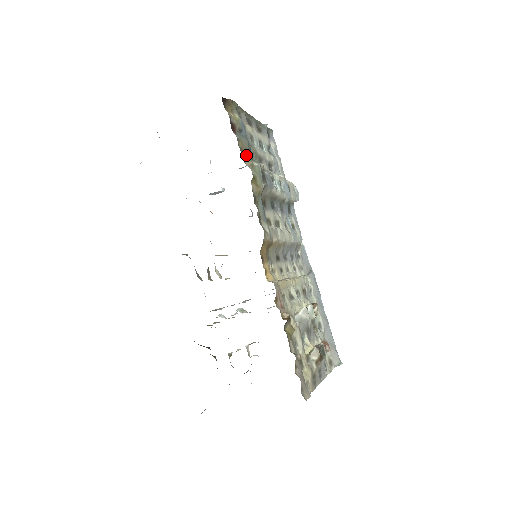
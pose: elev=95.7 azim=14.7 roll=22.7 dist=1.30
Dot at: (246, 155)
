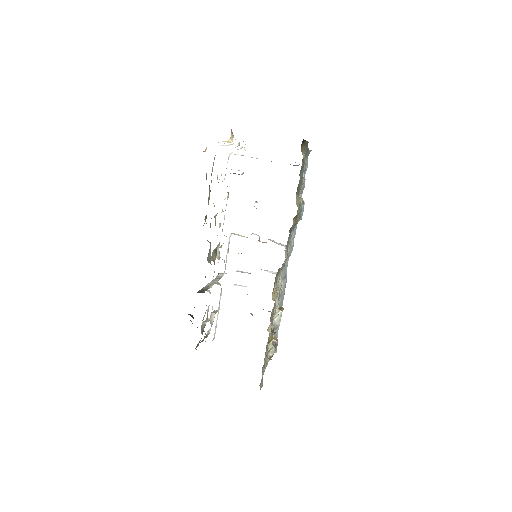
Dot at: (298, 192)
